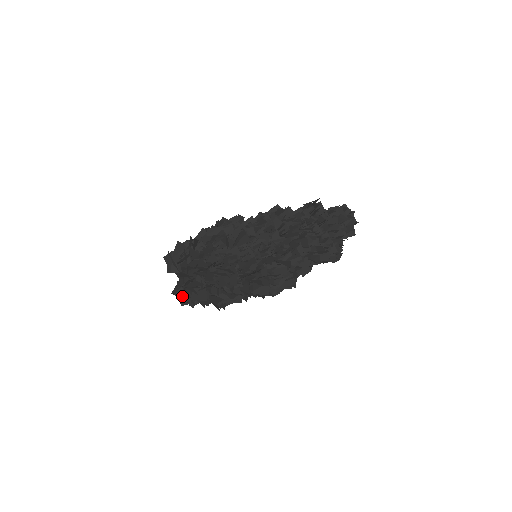
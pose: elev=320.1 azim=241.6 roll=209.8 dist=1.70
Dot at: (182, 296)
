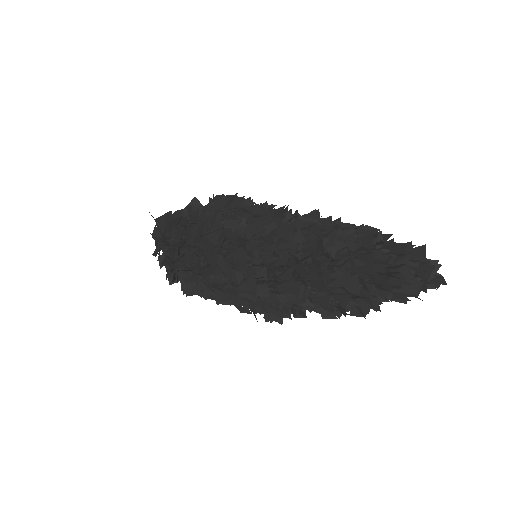
Dot at: occluded
